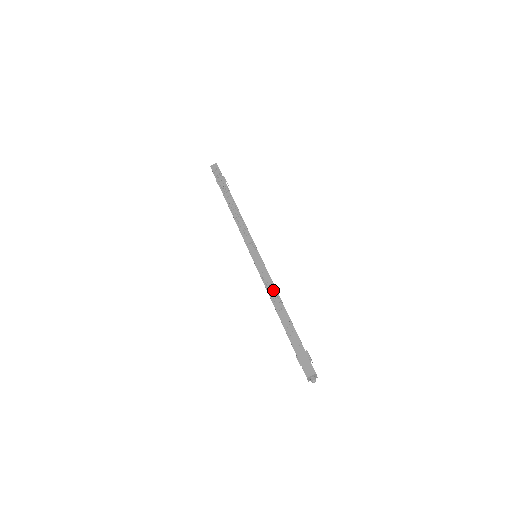
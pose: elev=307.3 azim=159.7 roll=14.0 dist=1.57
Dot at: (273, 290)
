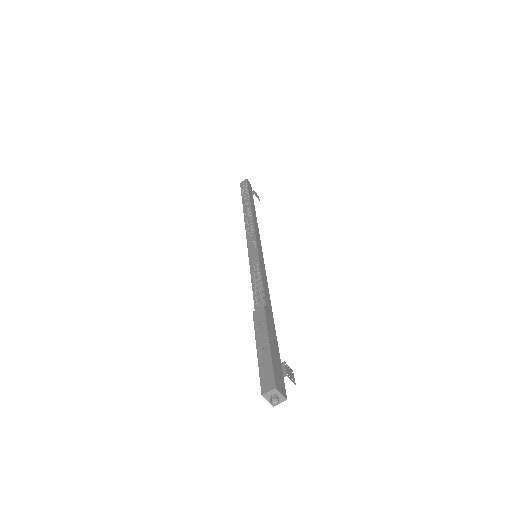
Dot at: (259, 287)
